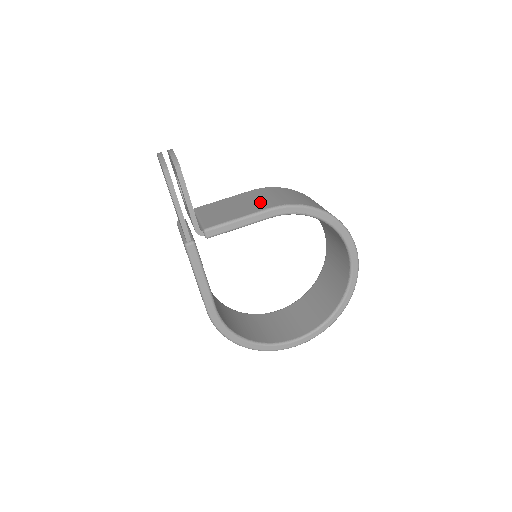
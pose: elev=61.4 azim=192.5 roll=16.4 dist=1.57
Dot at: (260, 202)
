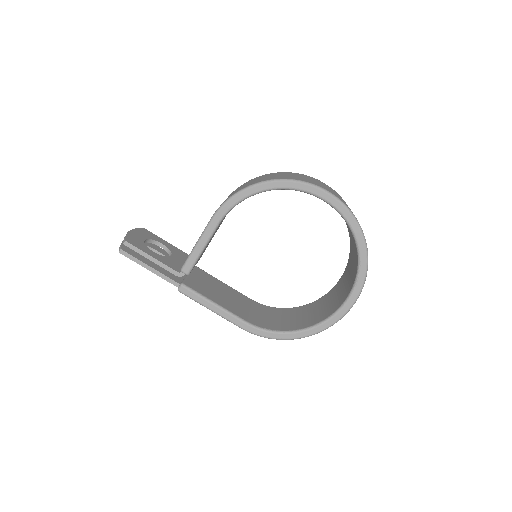
Dot at: occluded
